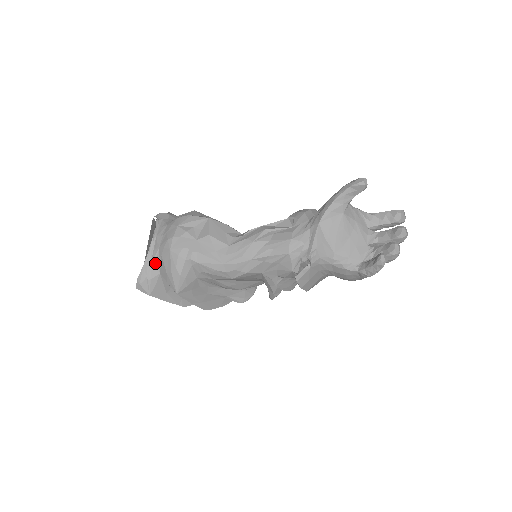
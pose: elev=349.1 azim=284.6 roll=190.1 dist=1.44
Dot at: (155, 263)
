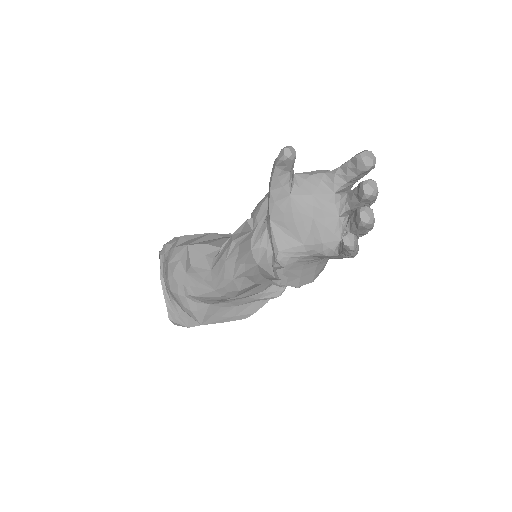
Dot at: (173, 301)
